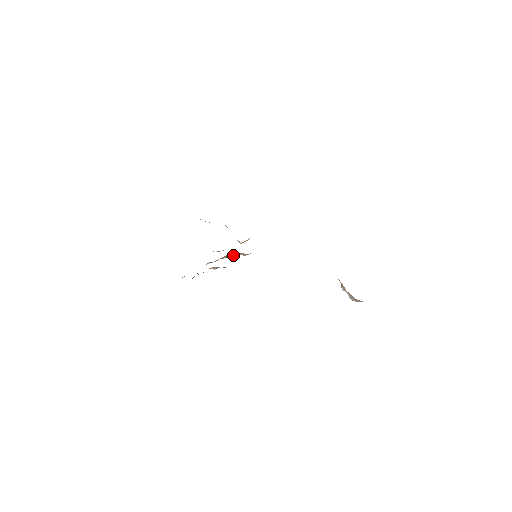
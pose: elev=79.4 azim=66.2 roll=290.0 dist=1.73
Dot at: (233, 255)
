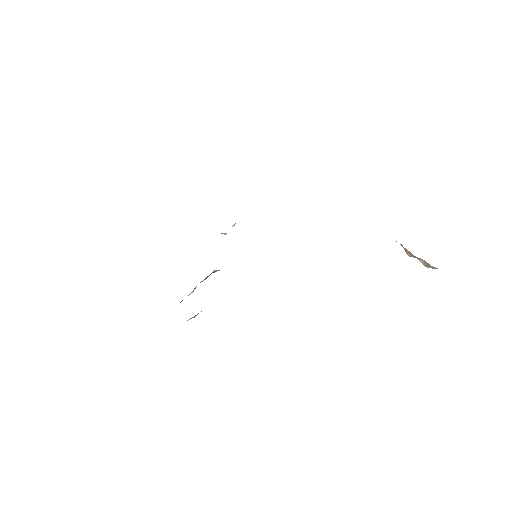
Dot at: (218, 270)
